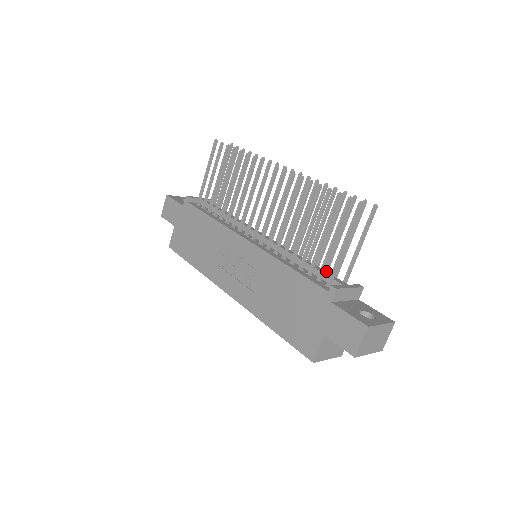
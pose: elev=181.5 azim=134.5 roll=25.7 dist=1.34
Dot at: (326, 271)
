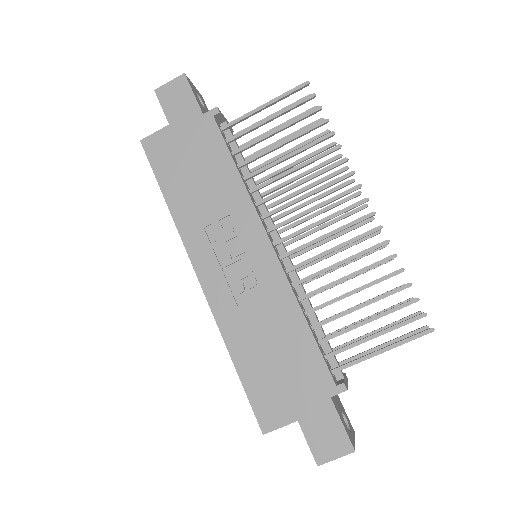
Dot at: occluded
